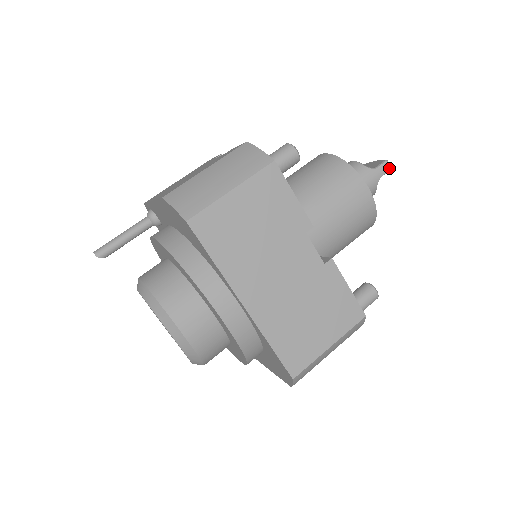
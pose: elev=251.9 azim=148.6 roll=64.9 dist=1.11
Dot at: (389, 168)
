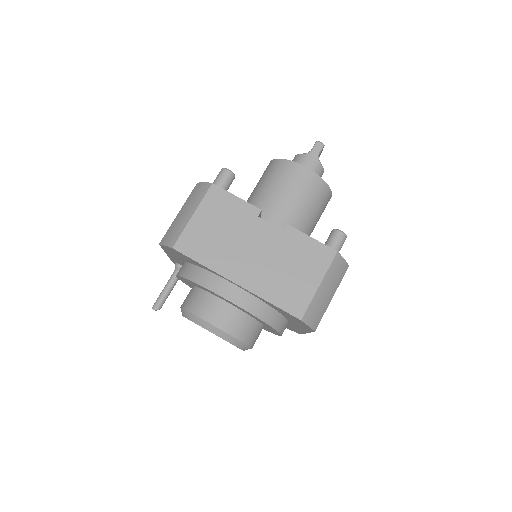
Dot at: (322, 145)
